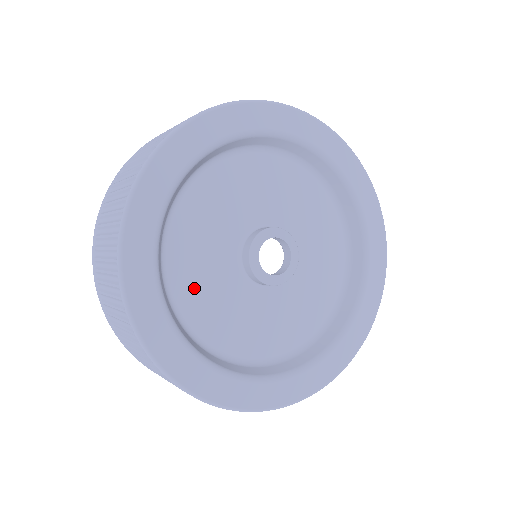
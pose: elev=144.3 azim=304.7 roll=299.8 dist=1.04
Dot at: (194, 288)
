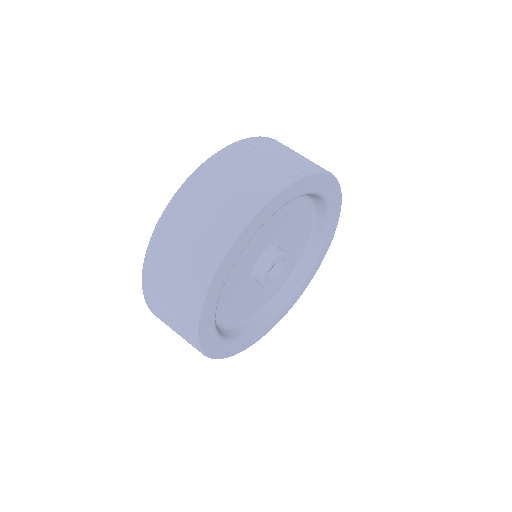
Dot at: (228, 278)
